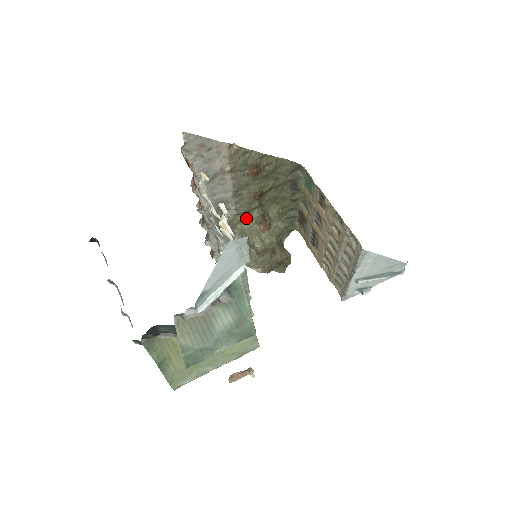
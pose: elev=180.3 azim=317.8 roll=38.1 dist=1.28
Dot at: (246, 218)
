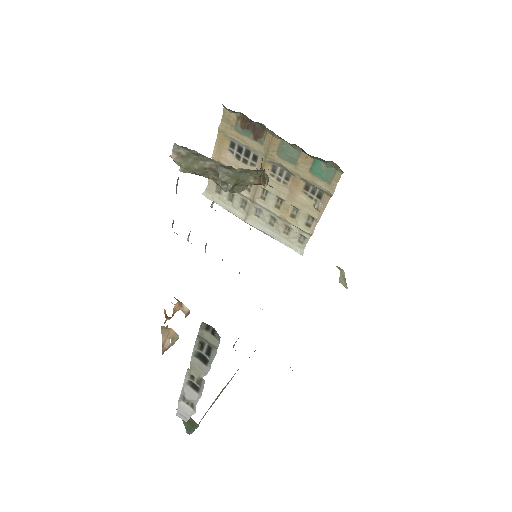
Dot at: (255, 170)
